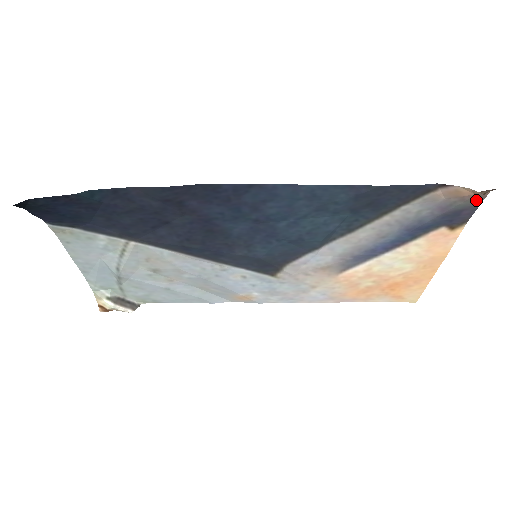
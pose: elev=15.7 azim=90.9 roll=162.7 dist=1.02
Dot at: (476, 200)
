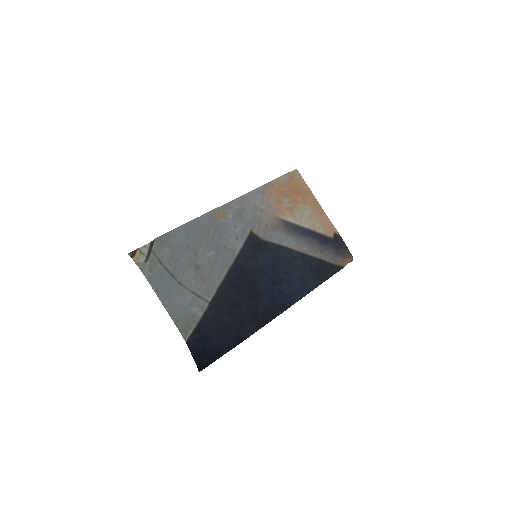
Dot at: (348, 252)
